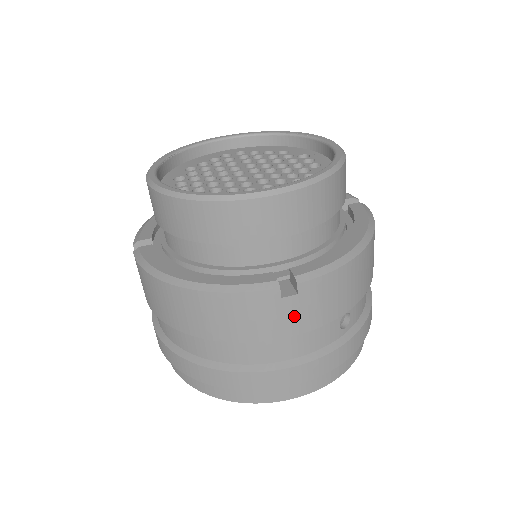
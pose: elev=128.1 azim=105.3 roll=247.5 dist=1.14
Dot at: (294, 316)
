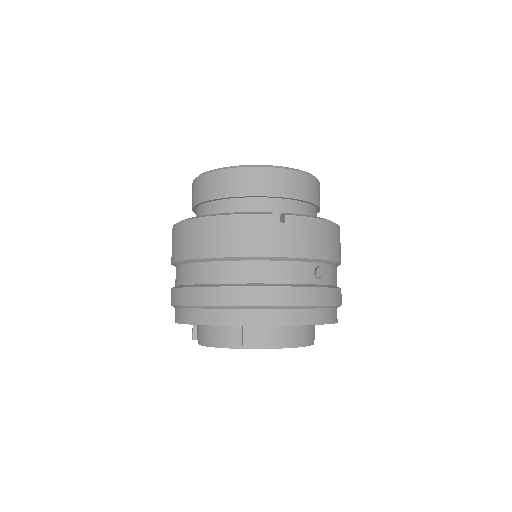
Dot at: (281, 240)
